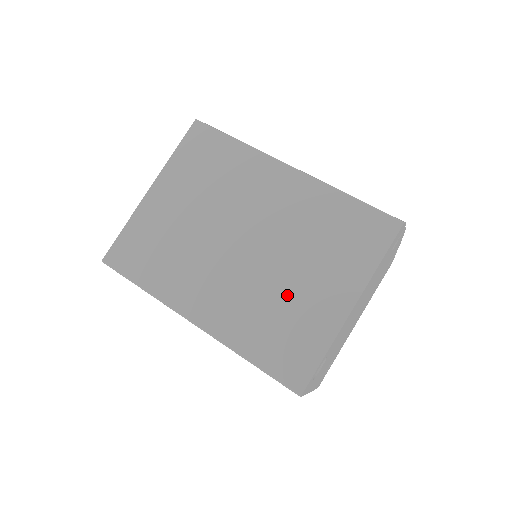
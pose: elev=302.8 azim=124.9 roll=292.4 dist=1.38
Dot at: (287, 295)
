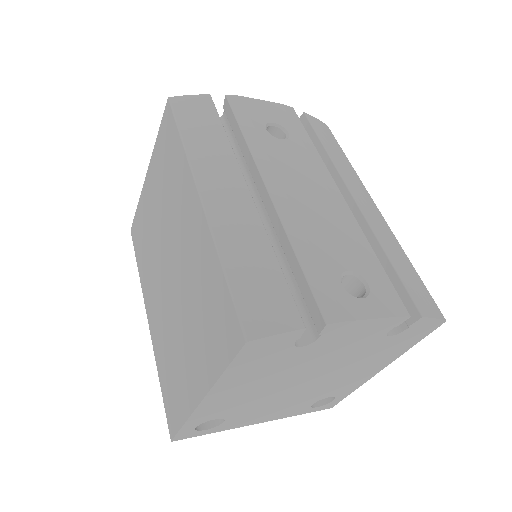
Dot at: (178, 345)
